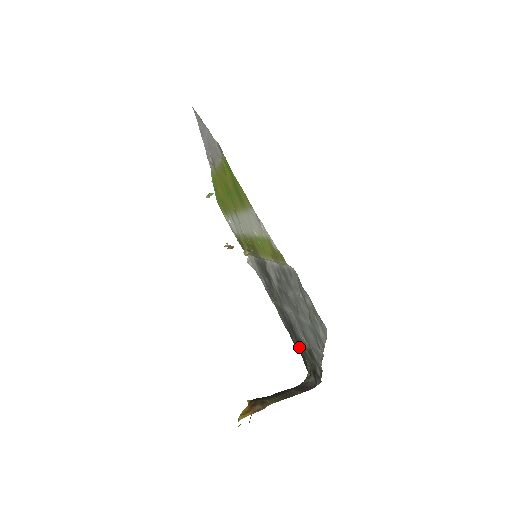
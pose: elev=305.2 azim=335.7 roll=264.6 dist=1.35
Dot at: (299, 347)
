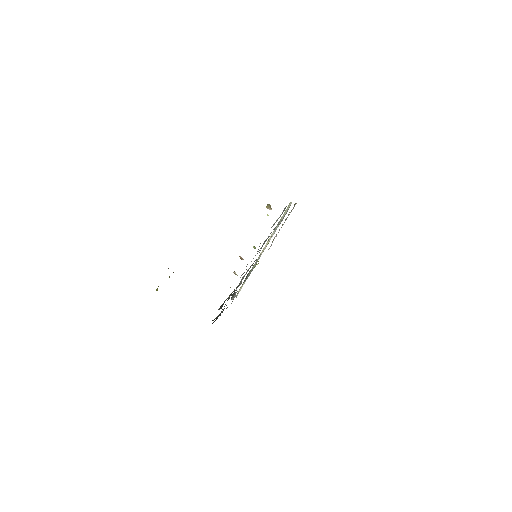
Dot at: occluded
